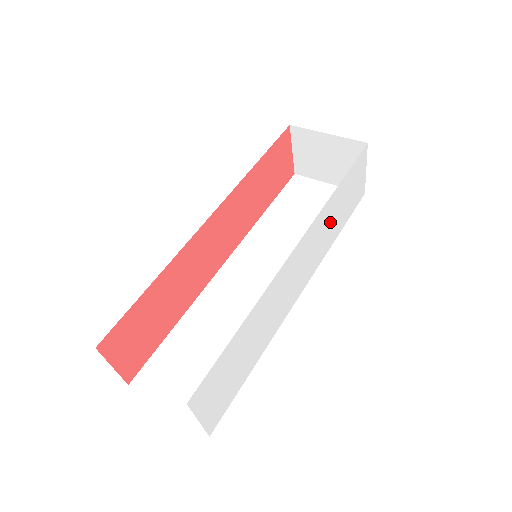
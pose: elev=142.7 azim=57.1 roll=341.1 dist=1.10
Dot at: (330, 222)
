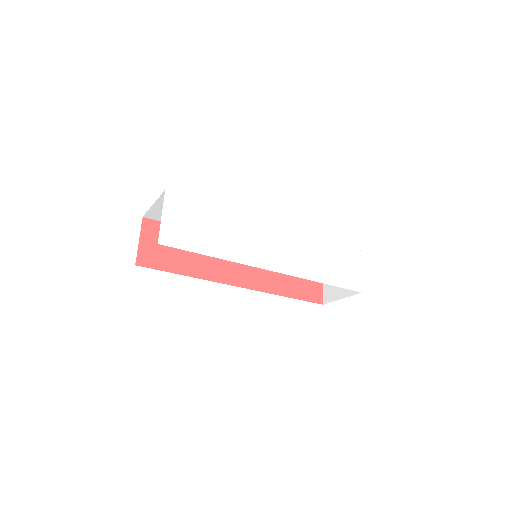
Dot at: (314, 256)
